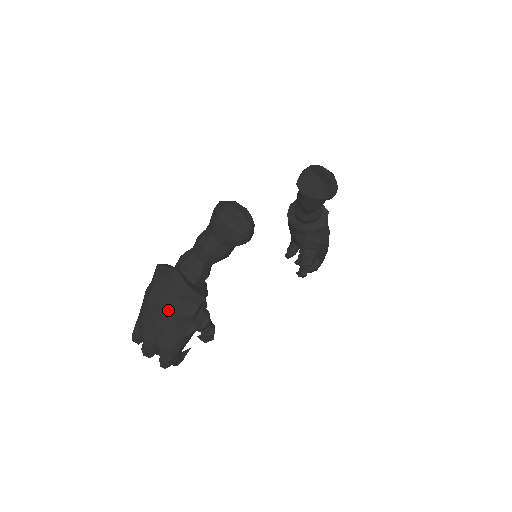
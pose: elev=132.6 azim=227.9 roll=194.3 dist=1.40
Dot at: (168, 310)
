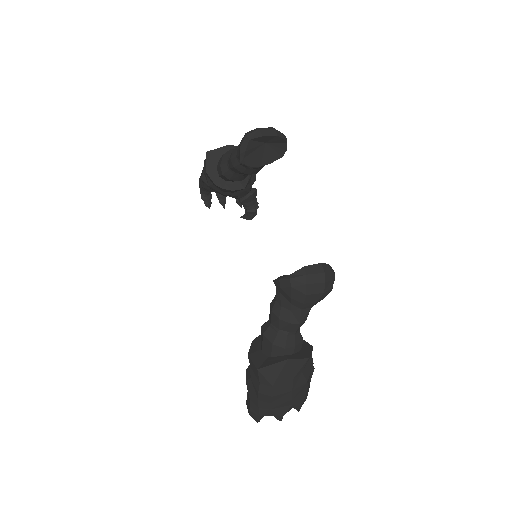
Dot at: (299, 386)
